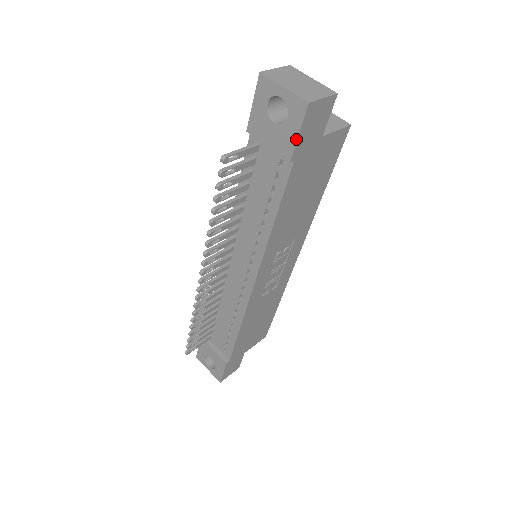
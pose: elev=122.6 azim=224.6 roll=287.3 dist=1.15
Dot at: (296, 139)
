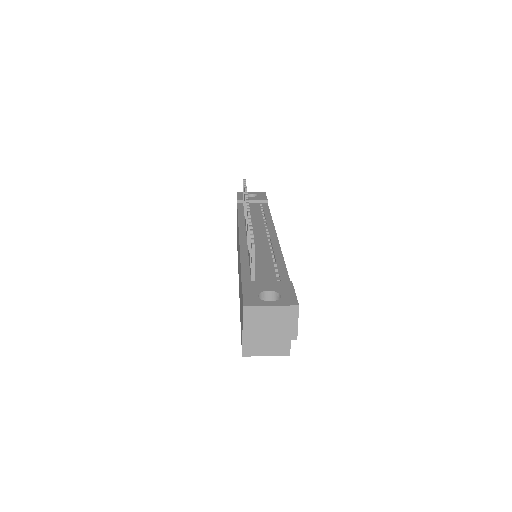
Dot at: (266, 197)
